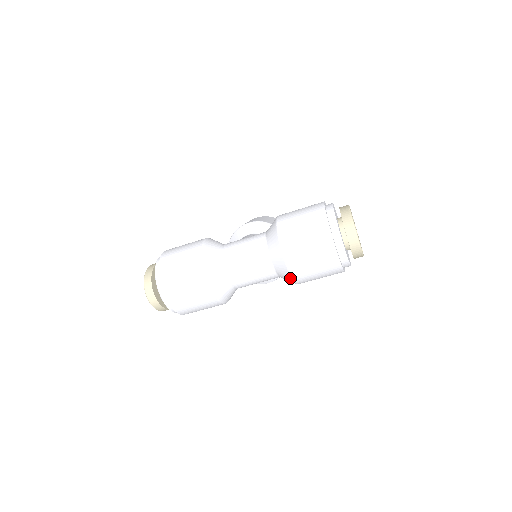
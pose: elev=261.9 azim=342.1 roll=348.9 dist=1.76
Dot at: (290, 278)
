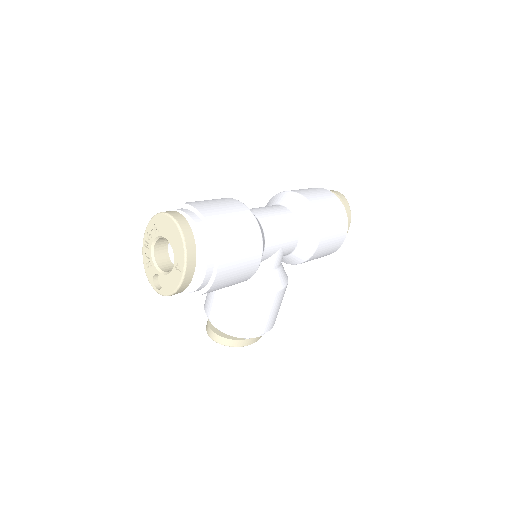
Dot at: (314, 216)
